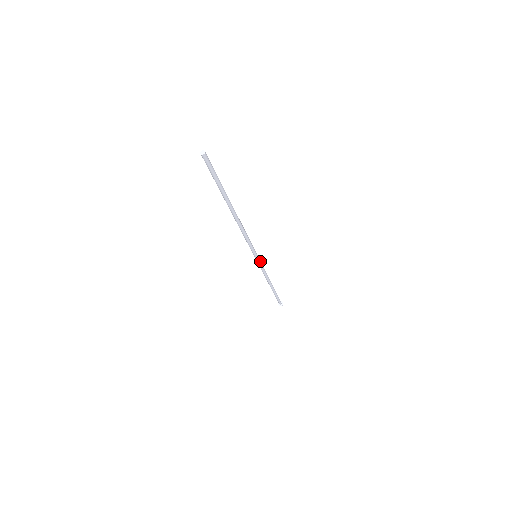
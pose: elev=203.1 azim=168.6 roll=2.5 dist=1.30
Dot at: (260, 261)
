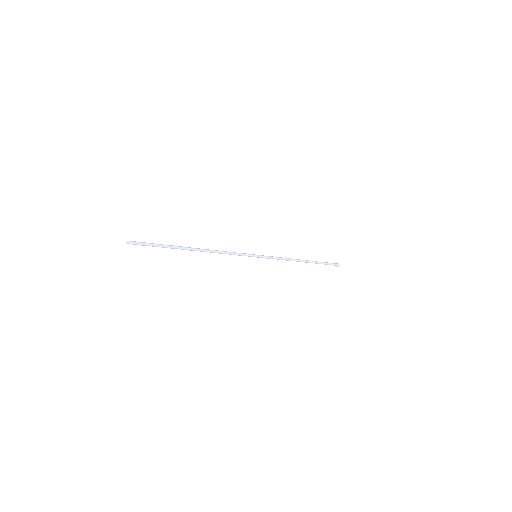
Dot at: (265, 257)
